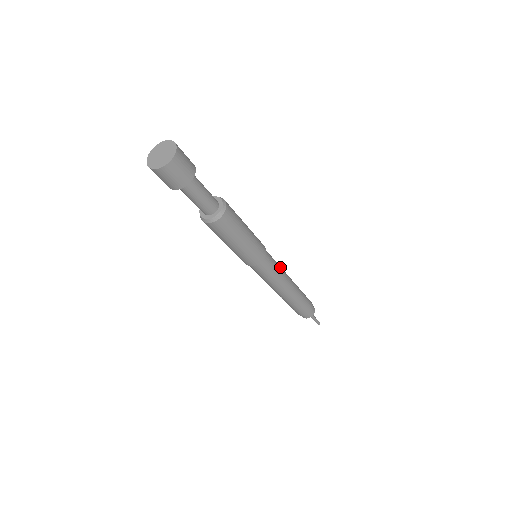
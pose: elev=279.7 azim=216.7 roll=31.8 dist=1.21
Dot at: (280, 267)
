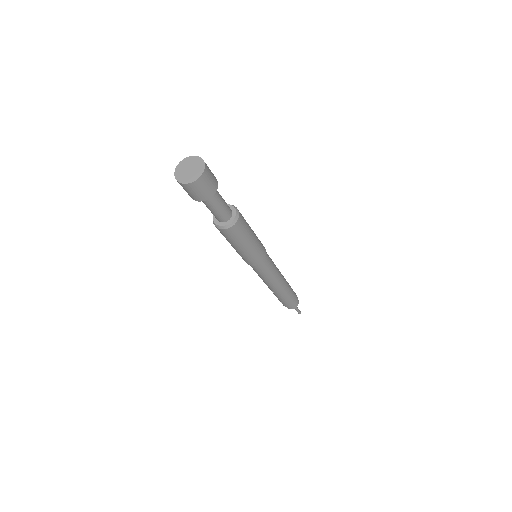
Dot at: (274, 264)
